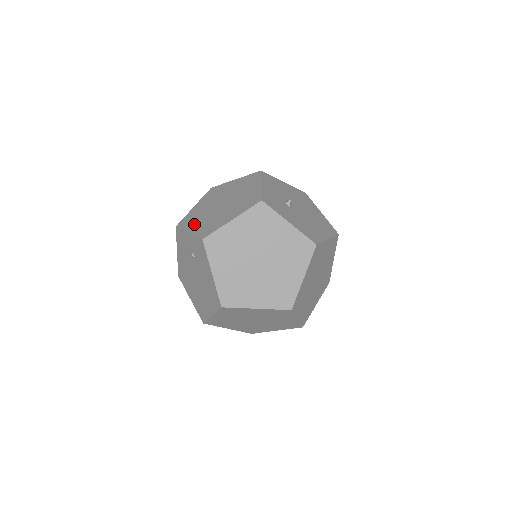
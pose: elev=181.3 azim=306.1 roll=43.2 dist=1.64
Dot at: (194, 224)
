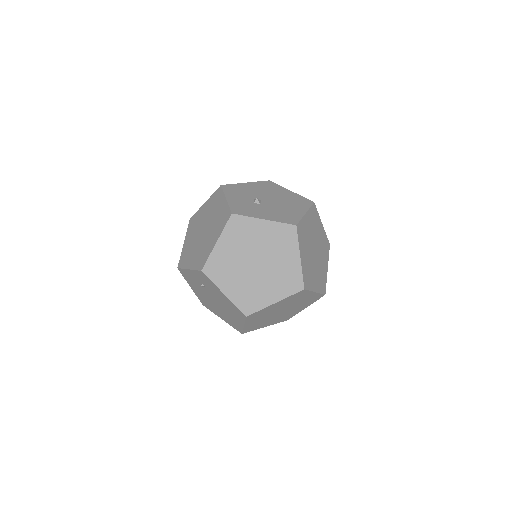
Dot at: (190, 260)
